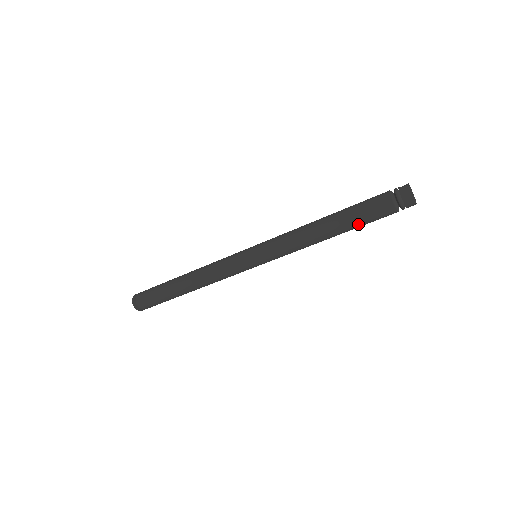
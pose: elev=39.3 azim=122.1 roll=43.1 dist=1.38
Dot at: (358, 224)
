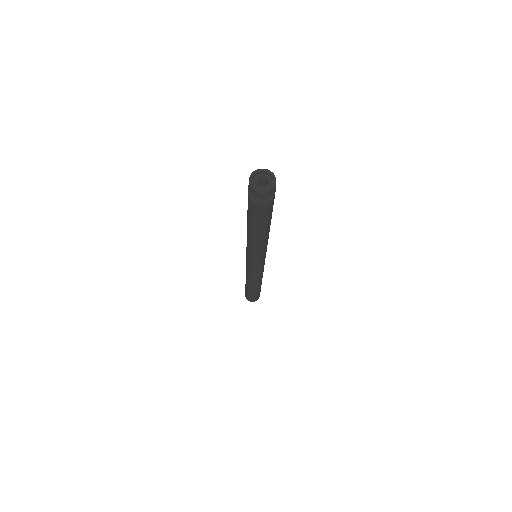
Dot at: (266, 222)
